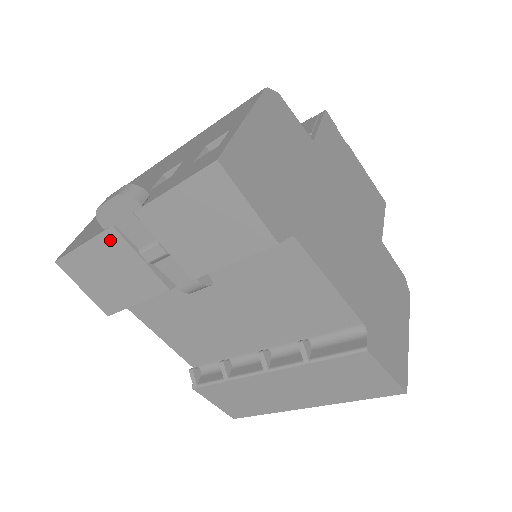
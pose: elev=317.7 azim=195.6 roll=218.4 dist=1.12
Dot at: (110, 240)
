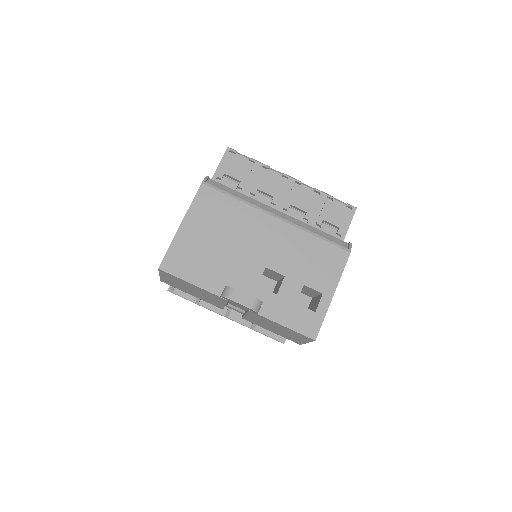
Dot at: (217, 297)
